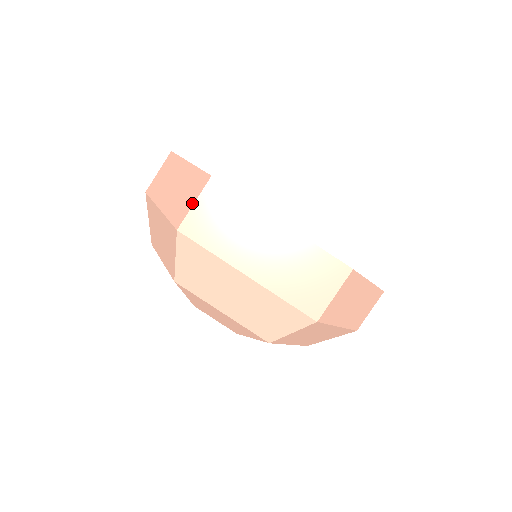
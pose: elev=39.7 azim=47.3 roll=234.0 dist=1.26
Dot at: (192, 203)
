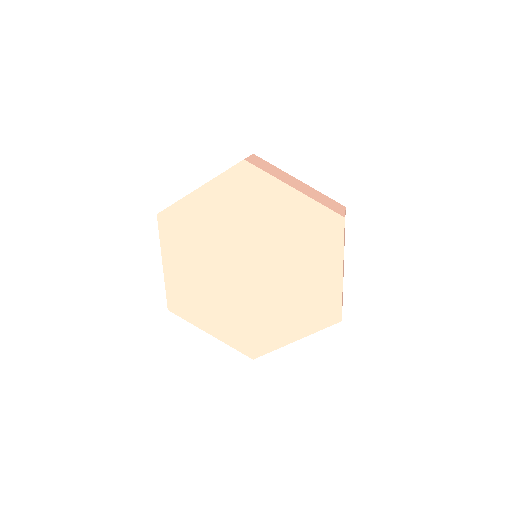
Dot at: occluded
